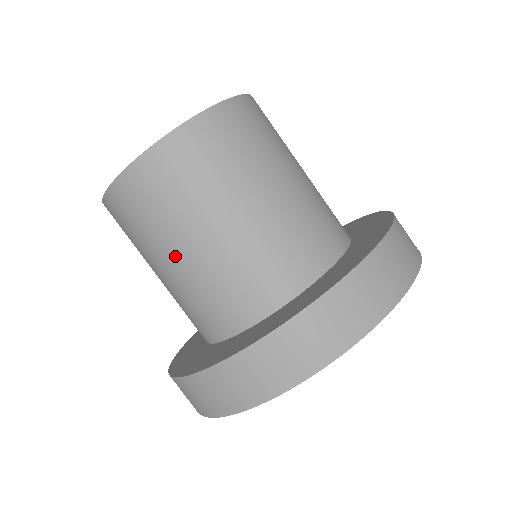
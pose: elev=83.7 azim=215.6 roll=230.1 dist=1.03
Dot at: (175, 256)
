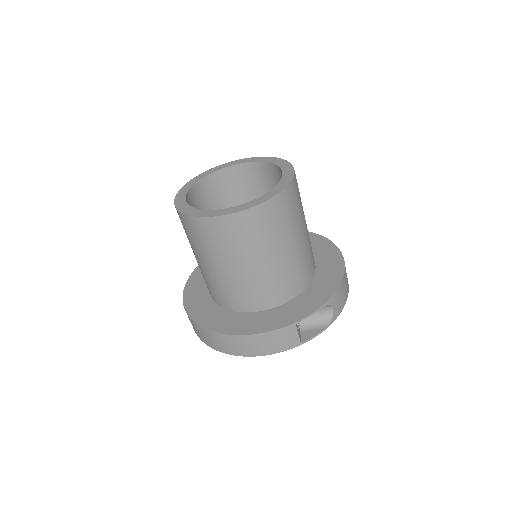
Dot at: occluded
